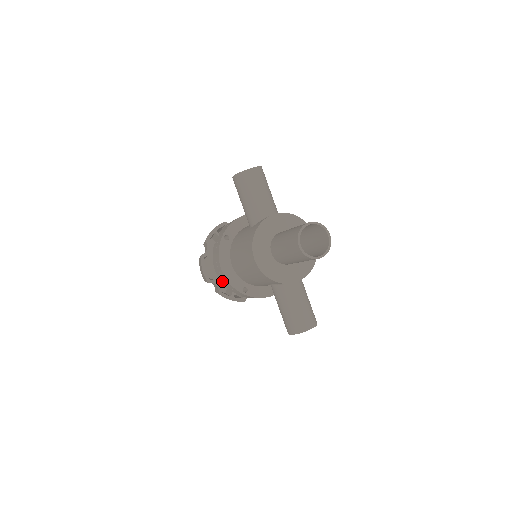
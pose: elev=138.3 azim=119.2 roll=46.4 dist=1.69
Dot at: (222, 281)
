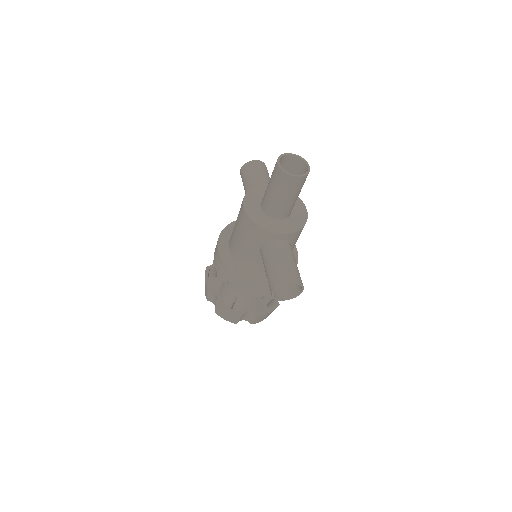
Dot at: (218, 269)
